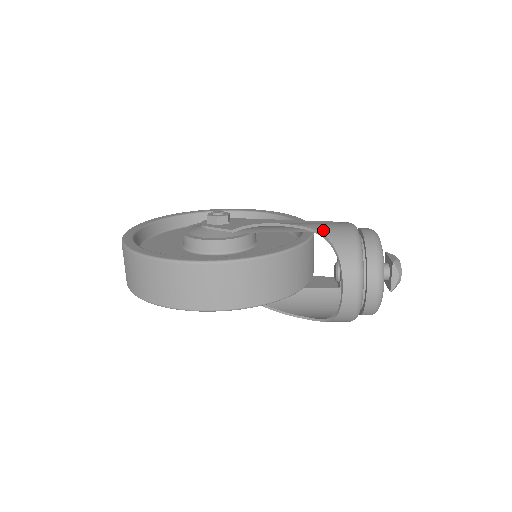
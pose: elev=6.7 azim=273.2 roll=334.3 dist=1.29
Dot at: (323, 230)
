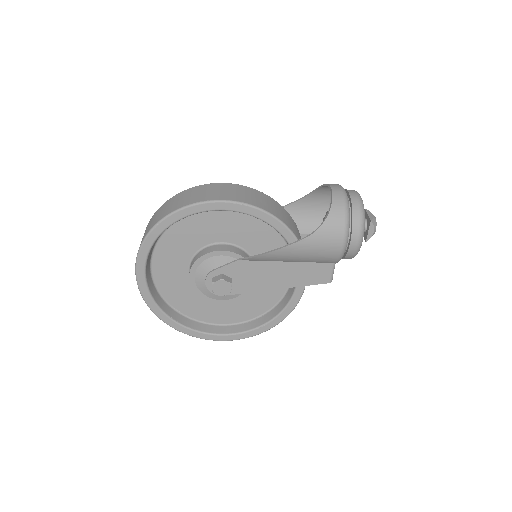
Dot at: (309, 197)
